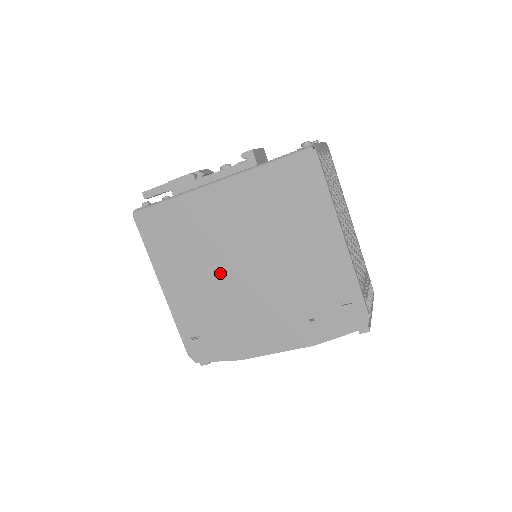
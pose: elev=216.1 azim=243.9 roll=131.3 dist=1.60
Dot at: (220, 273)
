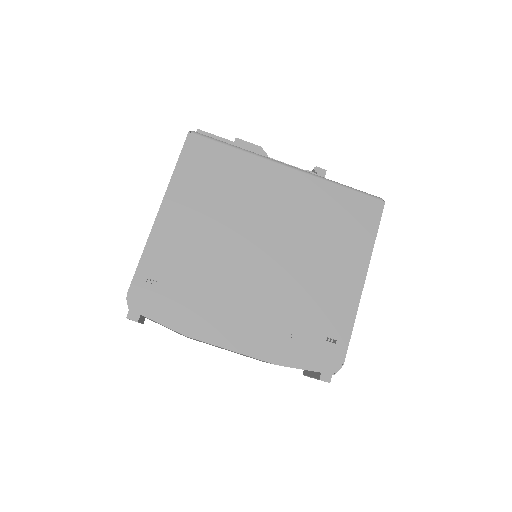
Dot at: (233, 238)
